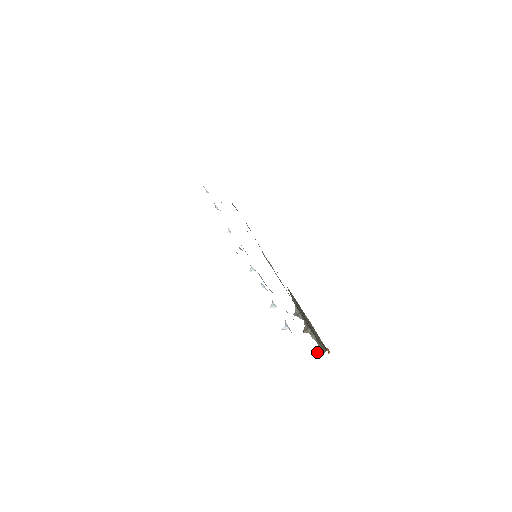
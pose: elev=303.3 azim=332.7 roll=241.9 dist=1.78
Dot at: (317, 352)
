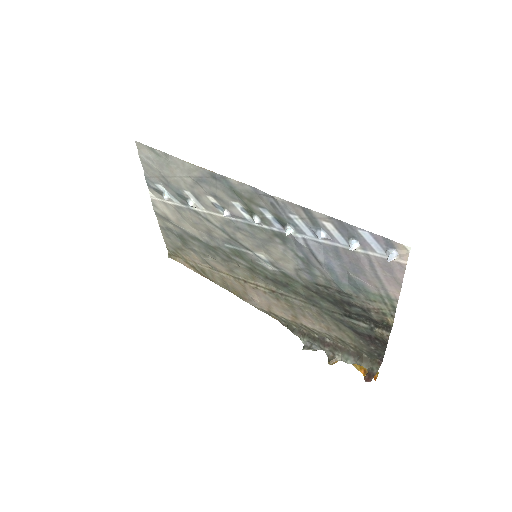
Dot at: (366, 374)
